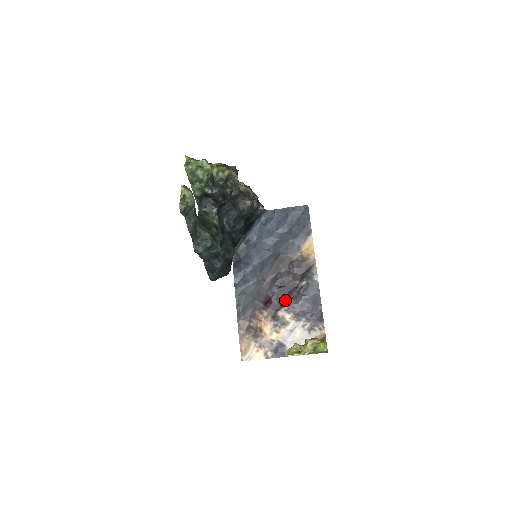
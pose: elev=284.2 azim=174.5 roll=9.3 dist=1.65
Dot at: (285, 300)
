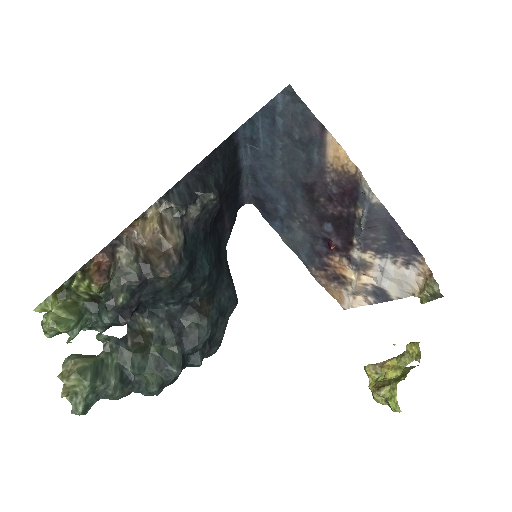
Dot at: (350, 236)
